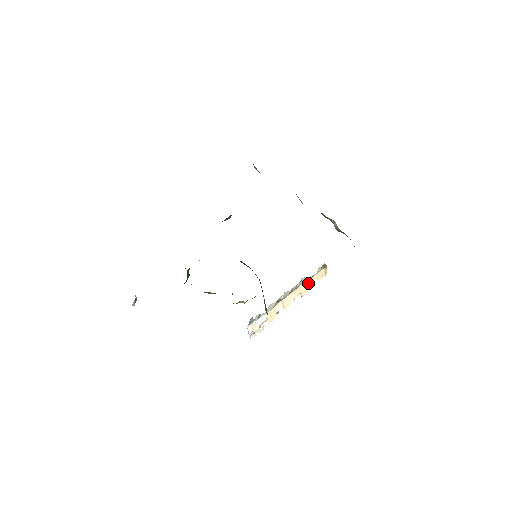
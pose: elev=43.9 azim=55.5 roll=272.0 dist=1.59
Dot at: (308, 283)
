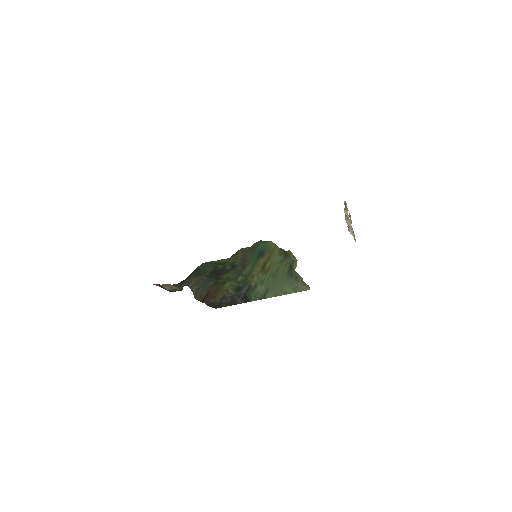
Dot at: occluded
